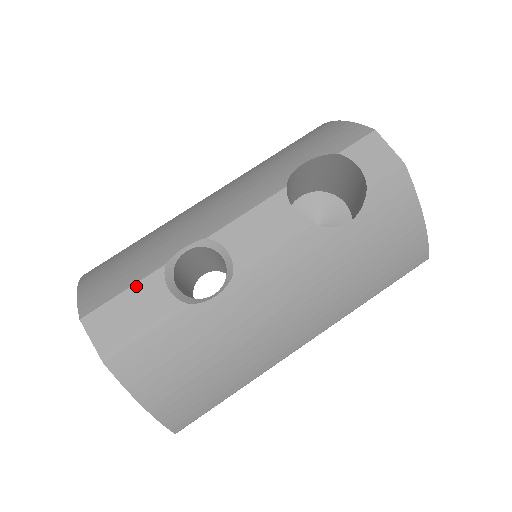
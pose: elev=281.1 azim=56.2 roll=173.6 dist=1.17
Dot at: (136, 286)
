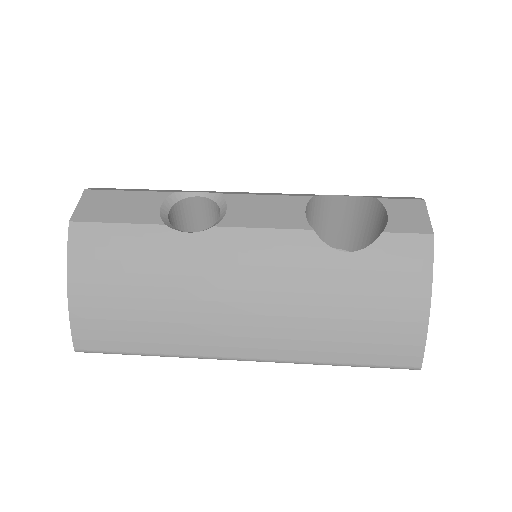
Dot at: (141, 192)
